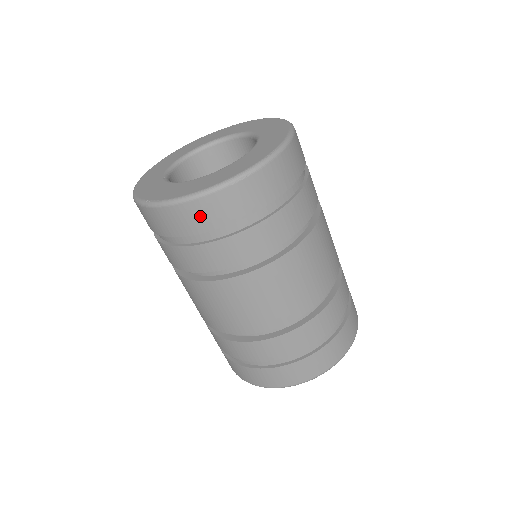
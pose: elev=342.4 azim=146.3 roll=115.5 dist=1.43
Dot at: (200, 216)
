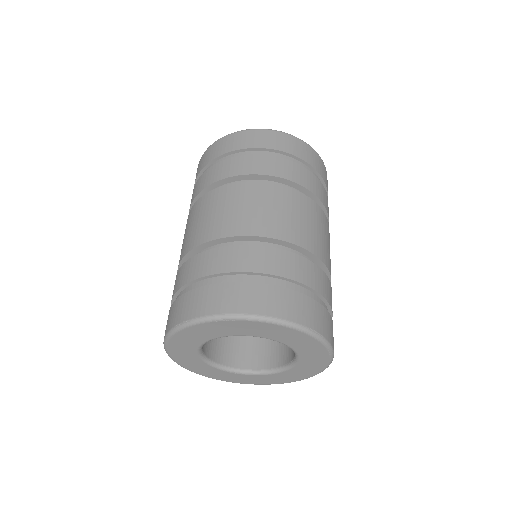
Dot at: (284, 142)
